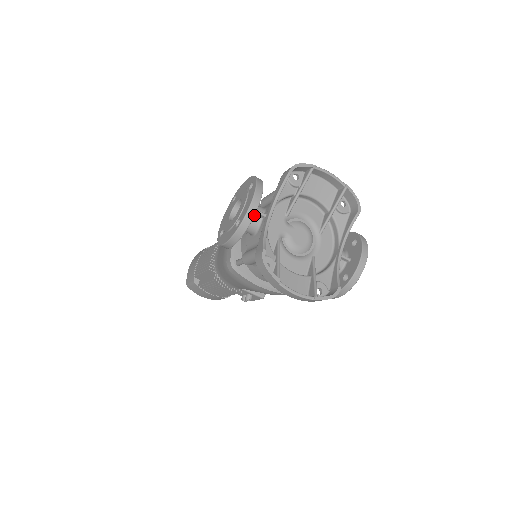
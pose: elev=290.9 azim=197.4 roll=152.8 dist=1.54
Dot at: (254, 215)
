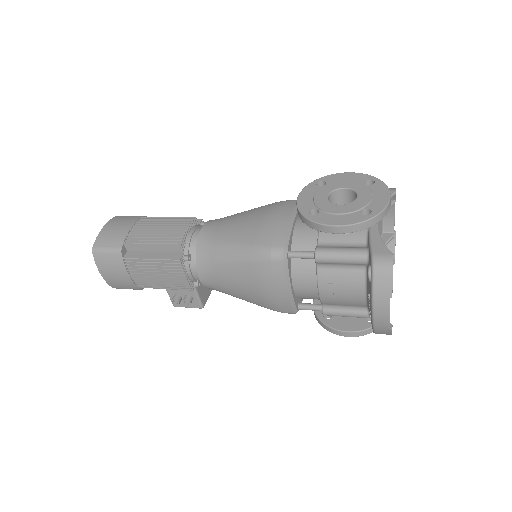
Dot at: occluded
